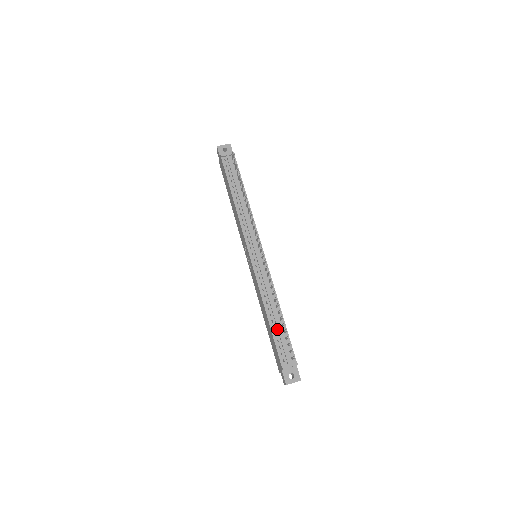
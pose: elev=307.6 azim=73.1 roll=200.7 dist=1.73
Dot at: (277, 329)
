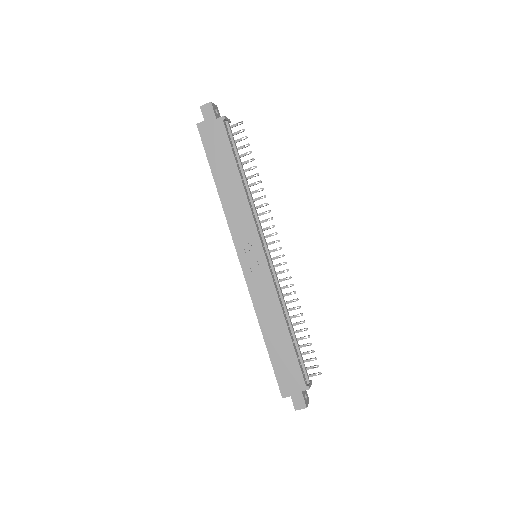
Dot at: (295, 344)
